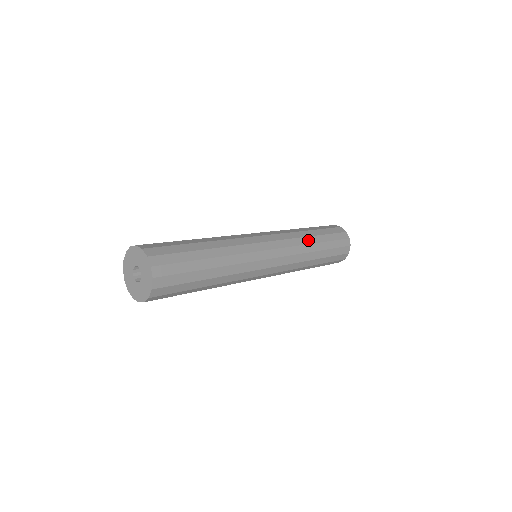
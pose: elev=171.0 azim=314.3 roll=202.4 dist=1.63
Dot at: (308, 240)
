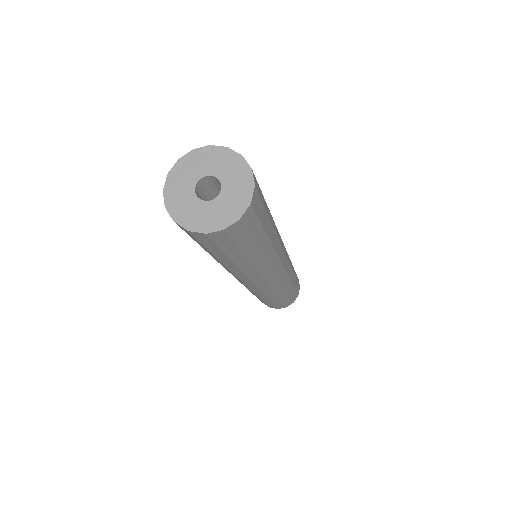
Dot at: occluded
